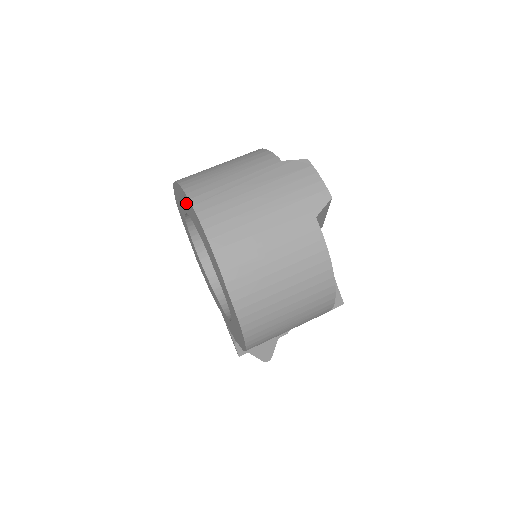
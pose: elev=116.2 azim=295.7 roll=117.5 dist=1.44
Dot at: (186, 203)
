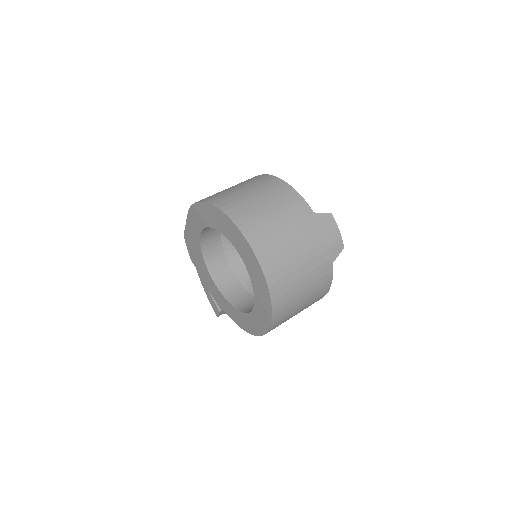
Dot at: (237, 239)
